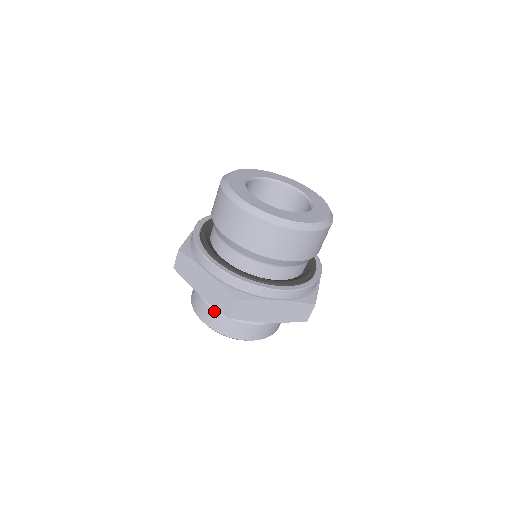
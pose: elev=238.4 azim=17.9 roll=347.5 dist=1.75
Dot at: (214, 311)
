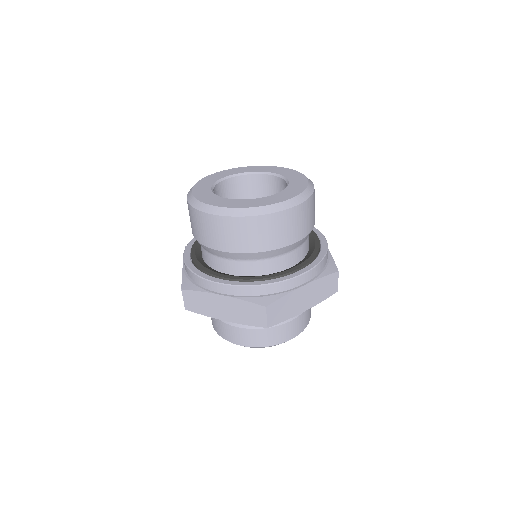
Dot at: (246, 329)
